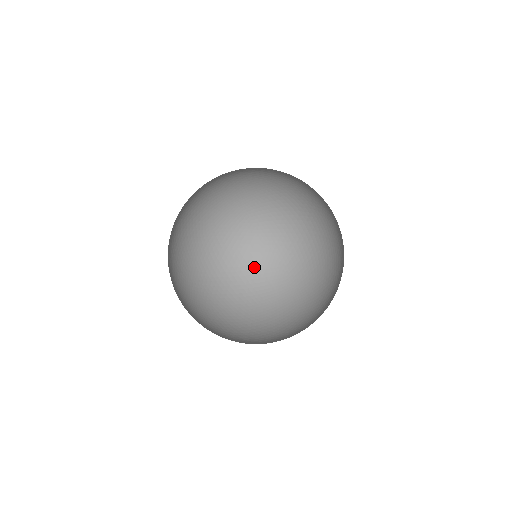
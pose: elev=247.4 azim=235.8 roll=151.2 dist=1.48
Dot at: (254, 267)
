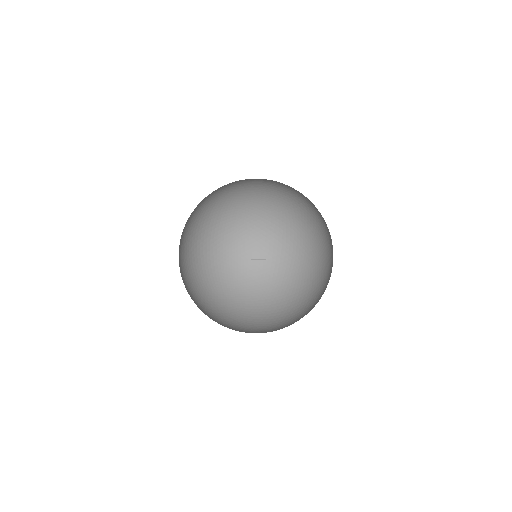
Dot at: (290, 237)
